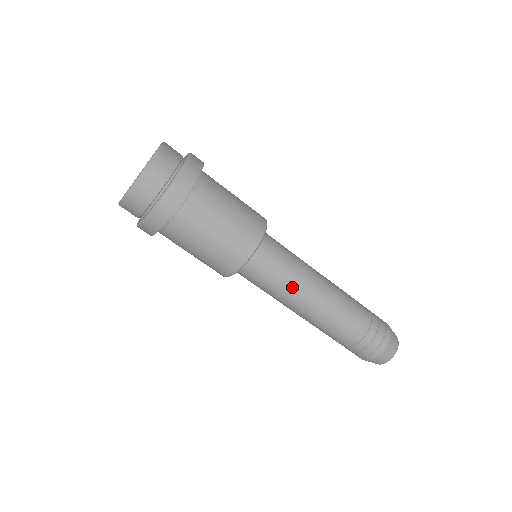
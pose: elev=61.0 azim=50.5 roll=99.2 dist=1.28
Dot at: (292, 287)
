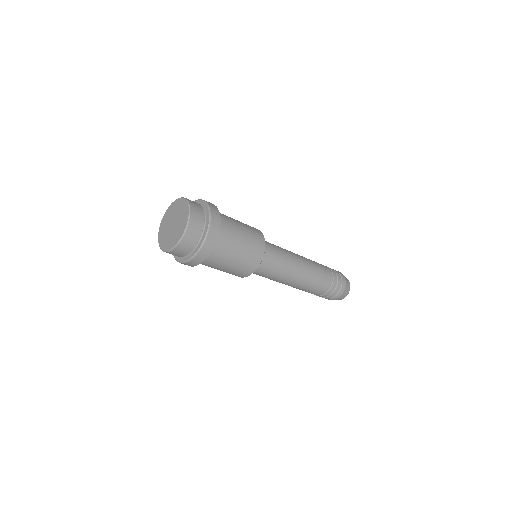
Dot at: (283, 275)
